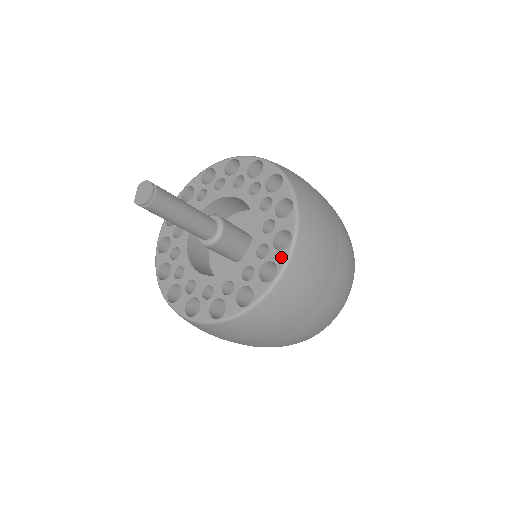
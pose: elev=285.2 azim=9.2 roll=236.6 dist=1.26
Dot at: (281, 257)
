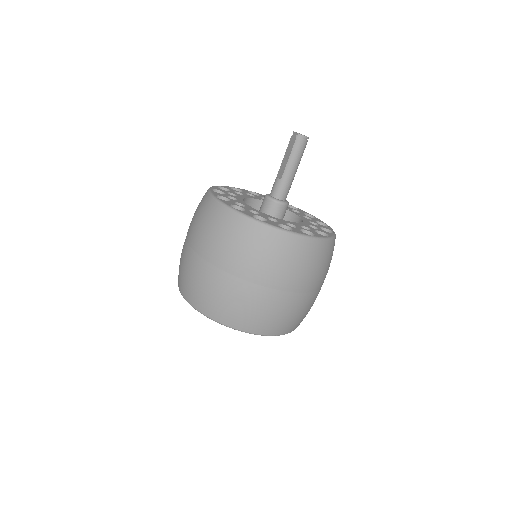
Dot at: (329, 228)
